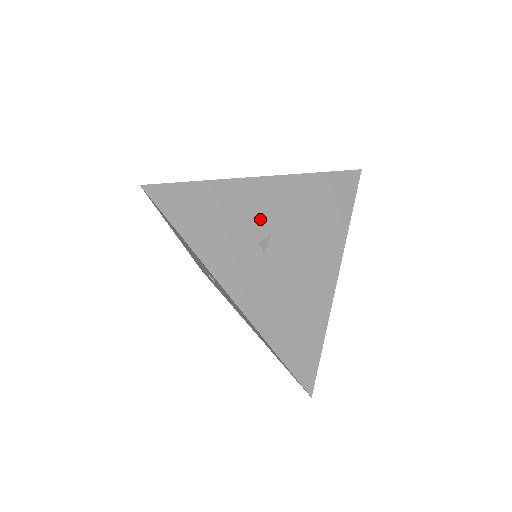
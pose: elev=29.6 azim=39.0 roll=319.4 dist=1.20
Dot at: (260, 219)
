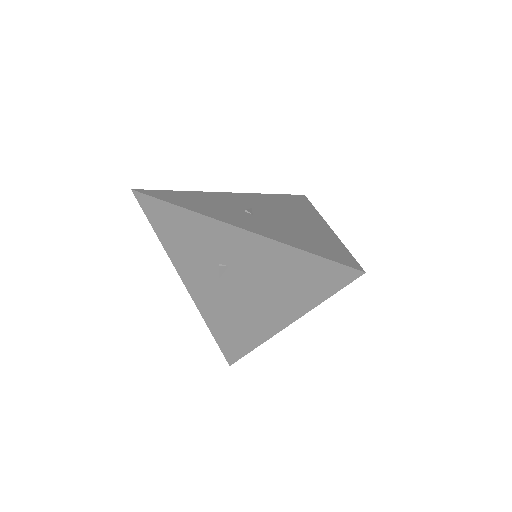
Dot at: (238, 204)
